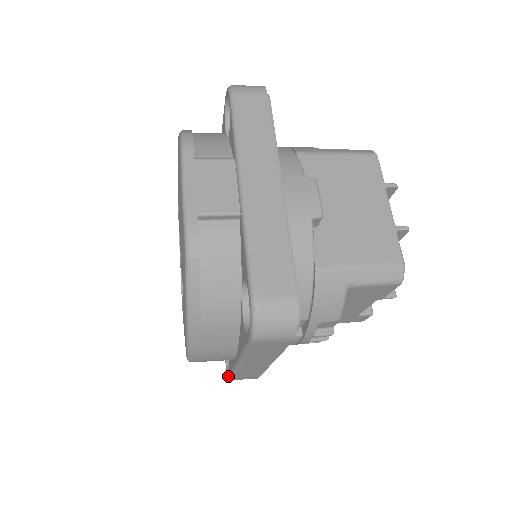
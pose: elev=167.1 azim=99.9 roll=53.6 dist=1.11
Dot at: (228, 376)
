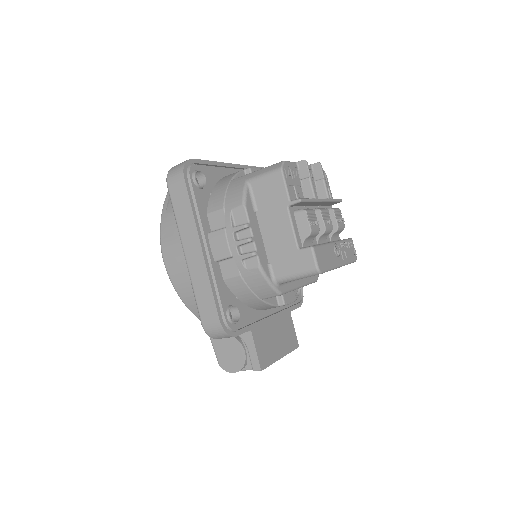
Dot at: (201, 322)
